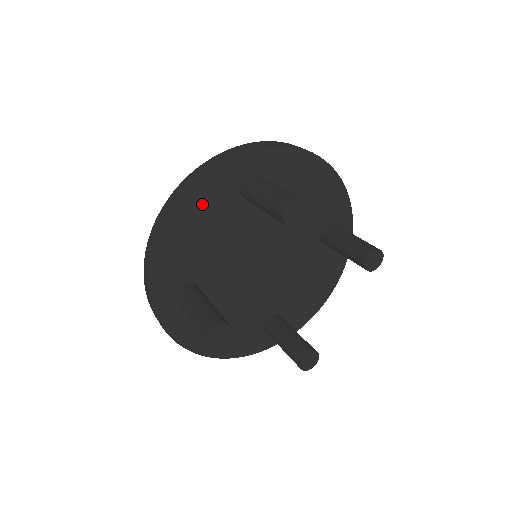
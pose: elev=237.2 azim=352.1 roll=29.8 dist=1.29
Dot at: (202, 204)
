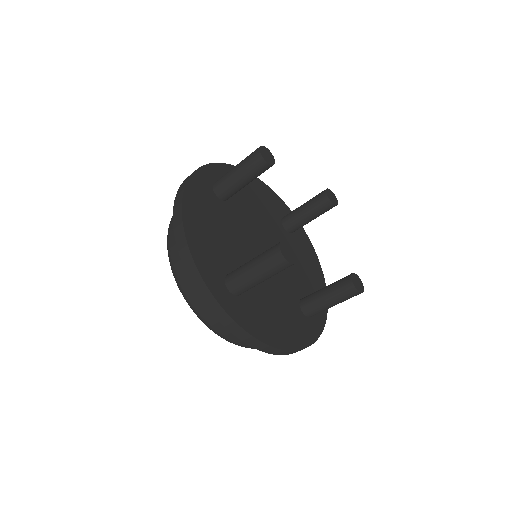
Dot at: (199, 206)
